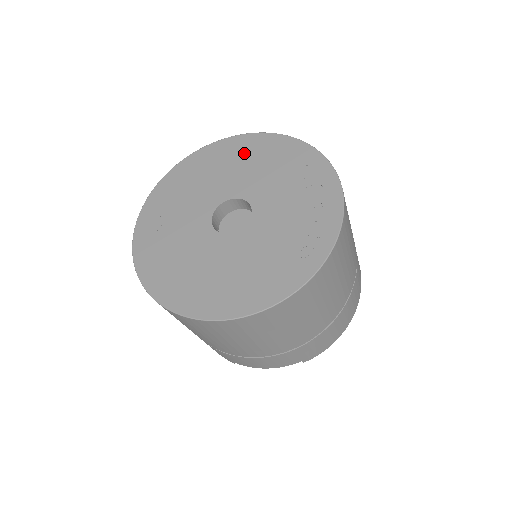
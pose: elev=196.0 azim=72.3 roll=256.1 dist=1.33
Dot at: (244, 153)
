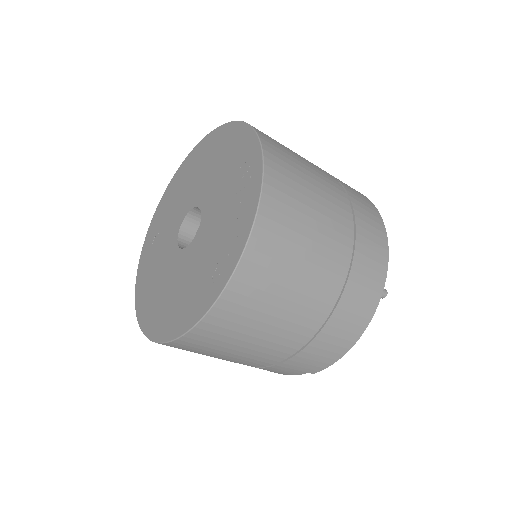
Dot at: (214, 150)
